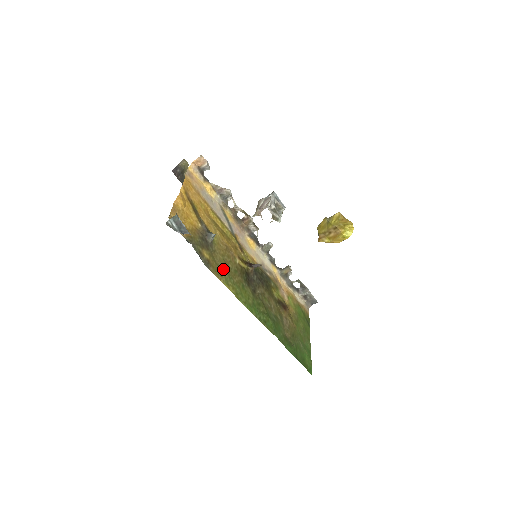
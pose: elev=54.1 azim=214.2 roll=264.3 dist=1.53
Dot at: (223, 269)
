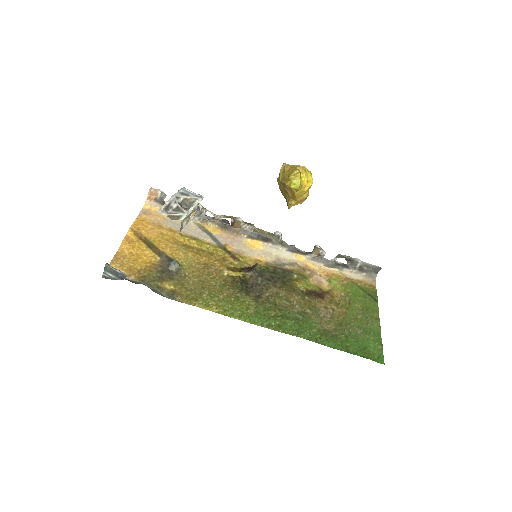
Dot at: (199, 291)
